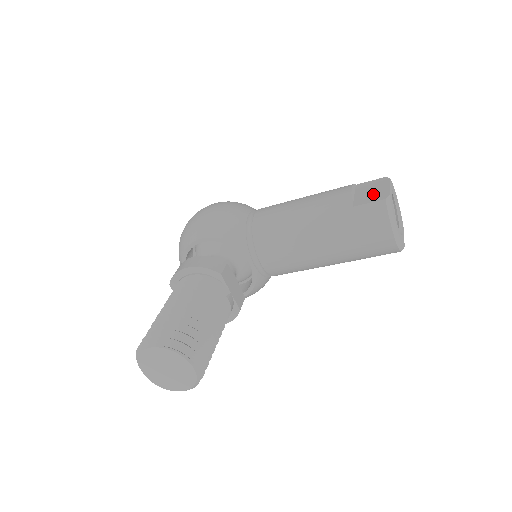
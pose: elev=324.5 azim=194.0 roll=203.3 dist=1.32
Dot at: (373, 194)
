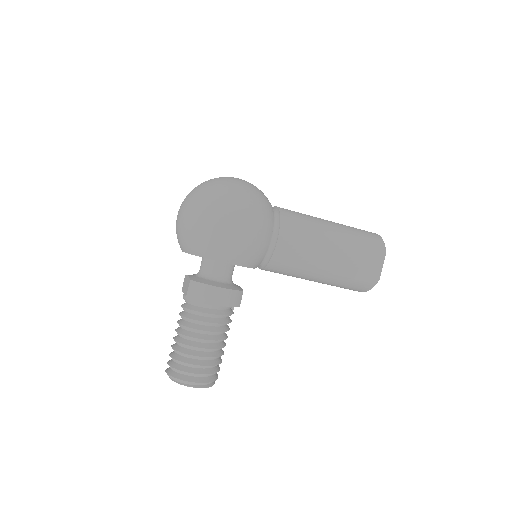
Dot at: (371, 270)
